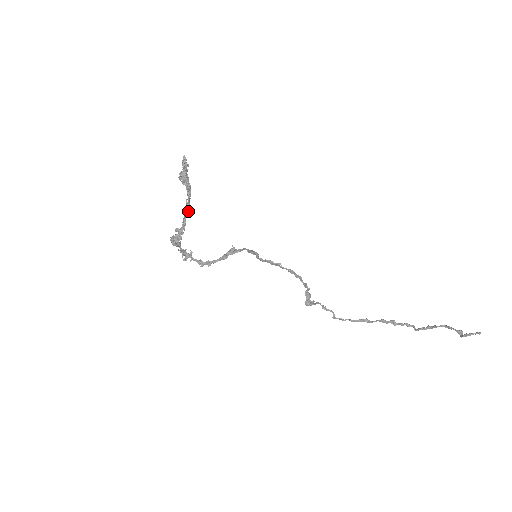
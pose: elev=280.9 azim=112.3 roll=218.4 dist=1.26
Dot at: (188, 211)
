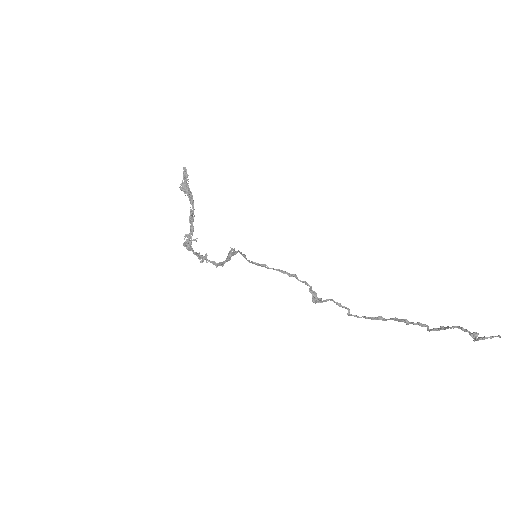
Dot at: (193, 218)
